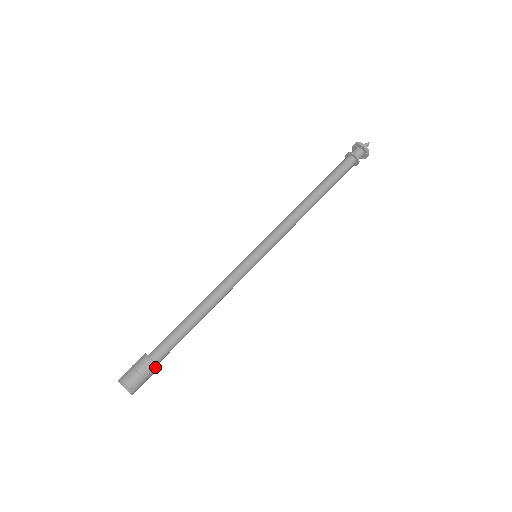
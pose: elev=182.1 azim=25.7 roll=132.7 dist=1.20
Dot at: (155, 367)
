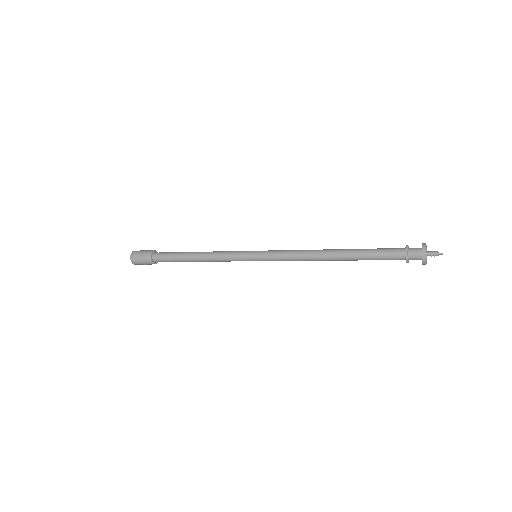
Dot at: (149, 259)
